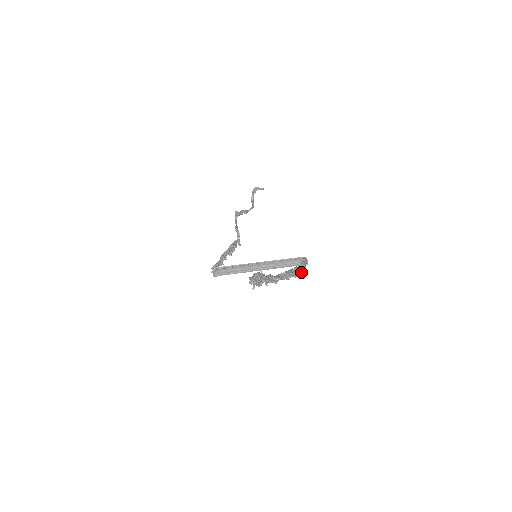
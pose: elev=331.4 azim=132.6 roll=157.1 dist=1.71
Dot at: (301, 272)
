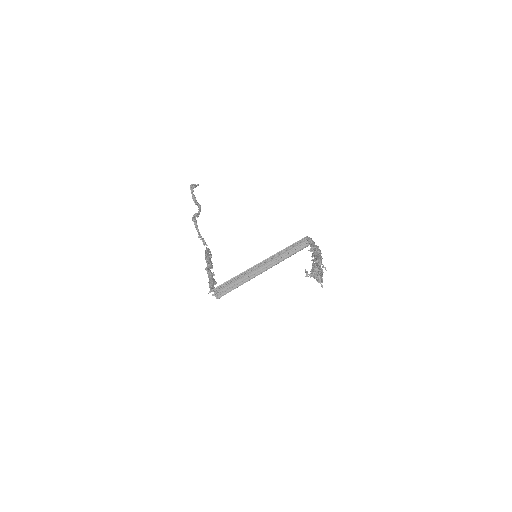
Dot at: occluded
